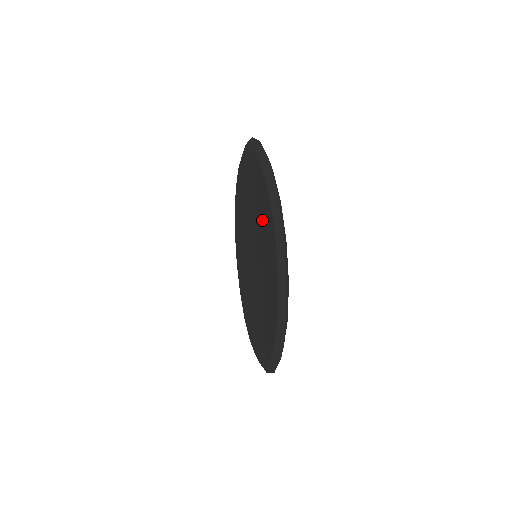
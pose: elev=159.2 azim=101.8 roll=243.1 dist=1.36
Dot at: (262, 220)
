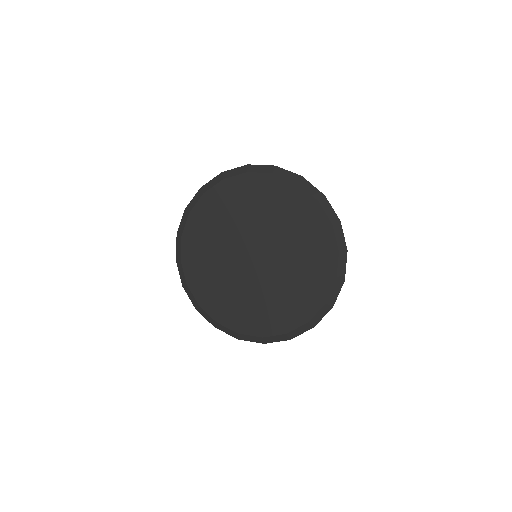
Dot at: (281, 208)
